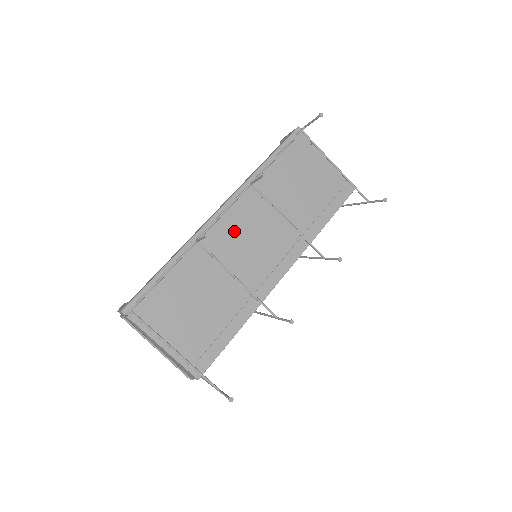
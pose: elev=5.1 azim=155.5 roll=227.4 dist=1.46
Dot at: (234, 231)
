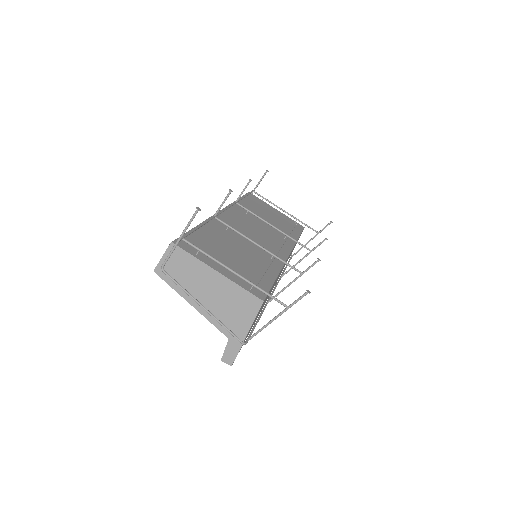
Dot at: (237, 224)
